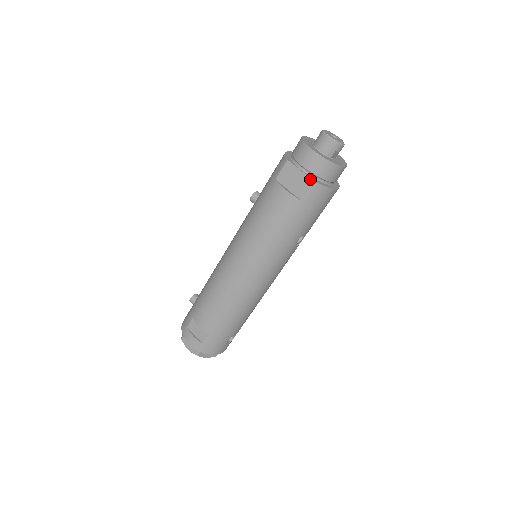
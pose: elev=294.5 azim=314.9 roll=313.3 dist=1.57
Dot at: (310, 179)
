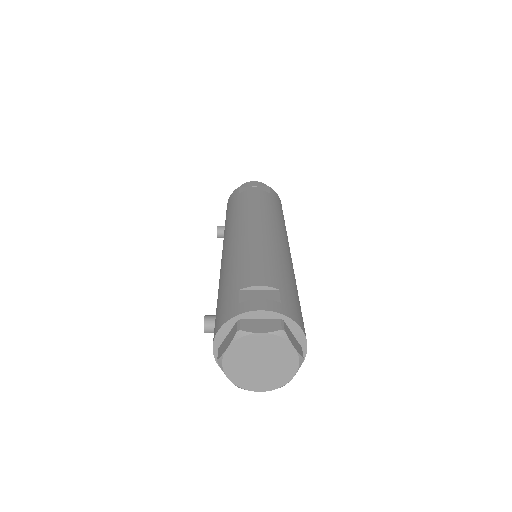
Dot at: (265, 187)
